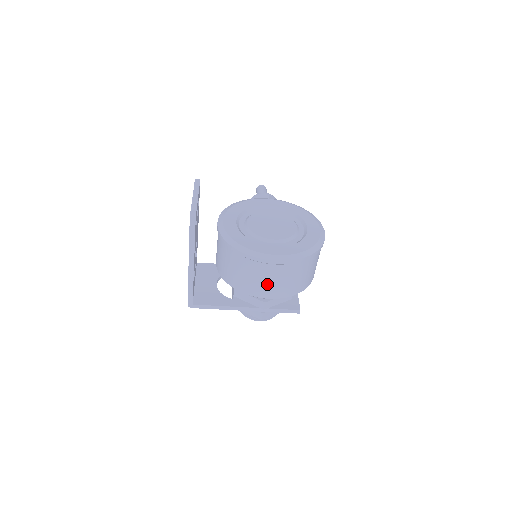
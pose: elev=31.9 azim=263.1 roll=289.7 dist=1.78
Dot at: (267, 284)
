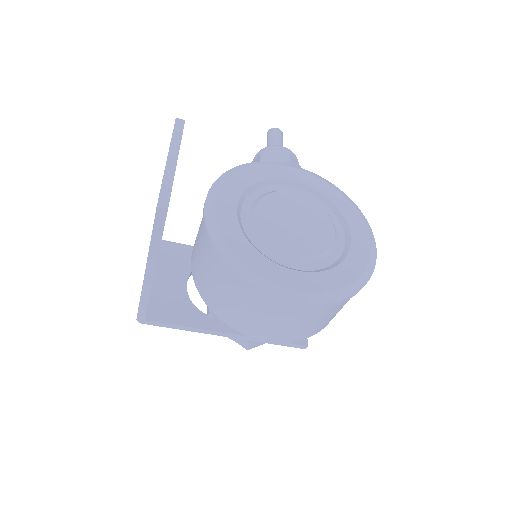
Dot at: (272, 325)
